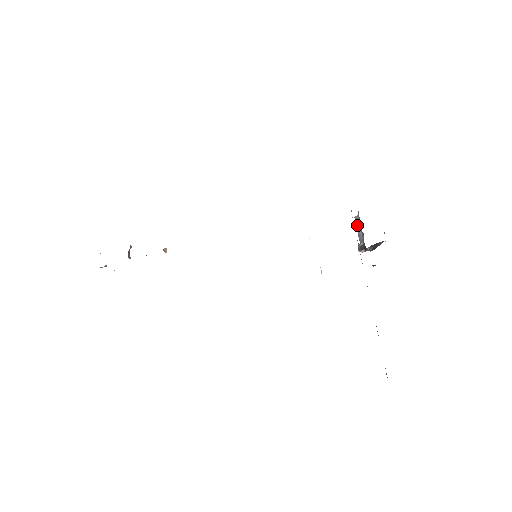
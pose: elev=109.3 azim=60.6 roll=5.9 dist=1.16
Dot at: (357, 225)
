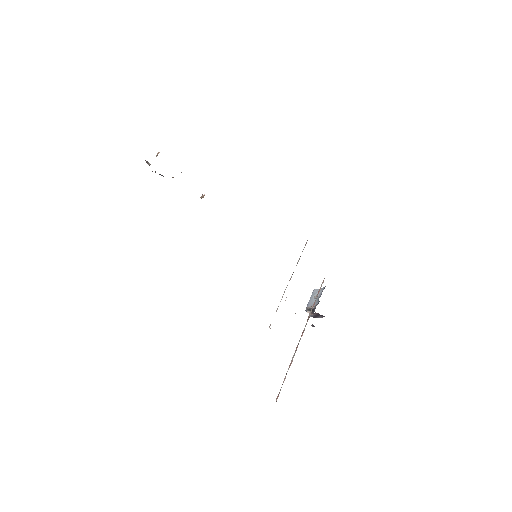
Dot at: (314, 294)
